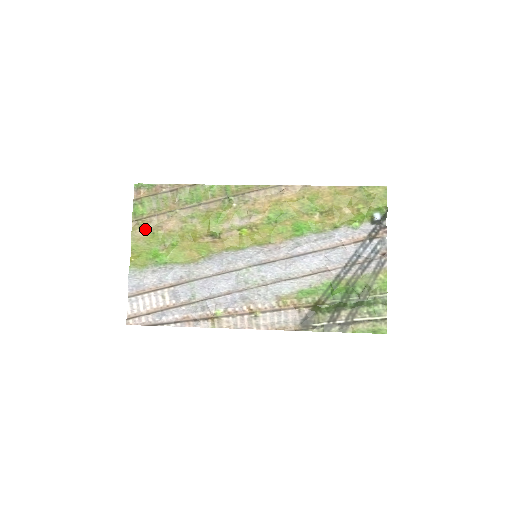
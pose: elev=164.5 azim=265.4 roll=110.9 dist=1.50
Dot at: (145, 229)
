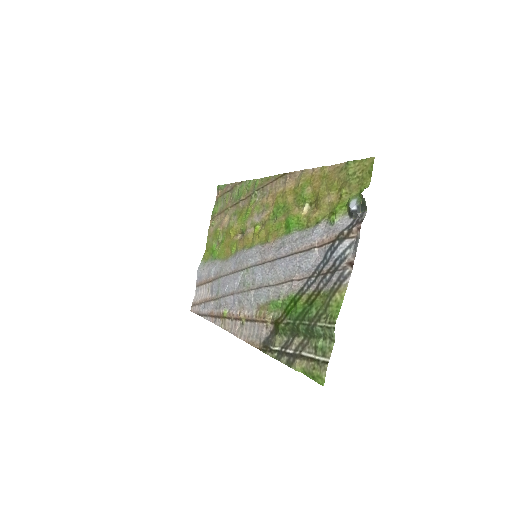
Dot at: (214, 226)
